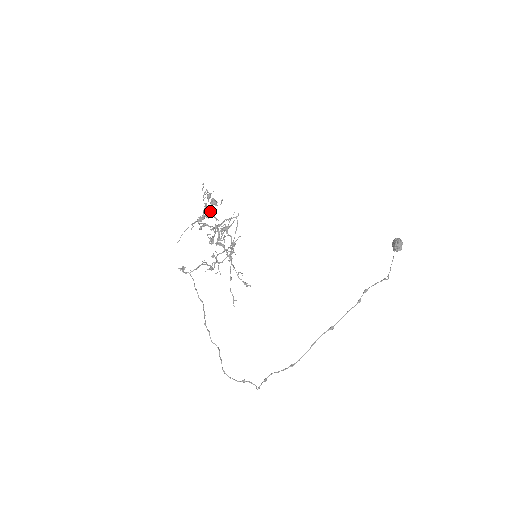
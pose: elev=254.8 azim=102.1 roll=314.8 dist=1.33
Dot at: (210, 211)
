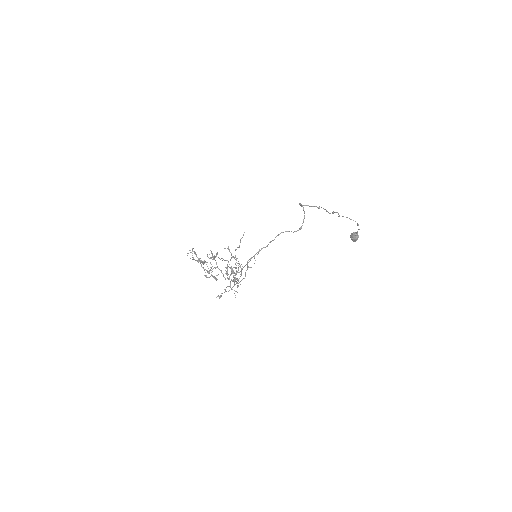
Dot at: occluded
